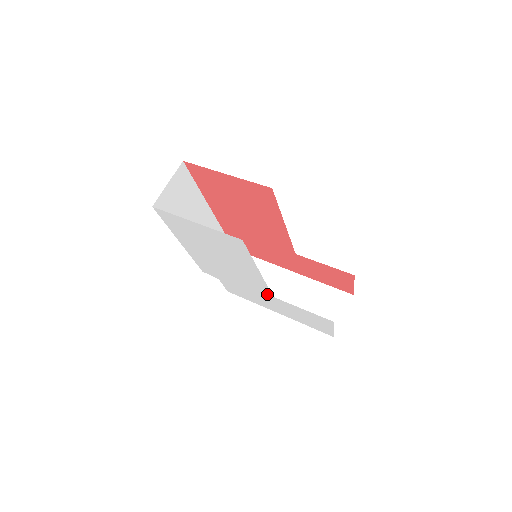
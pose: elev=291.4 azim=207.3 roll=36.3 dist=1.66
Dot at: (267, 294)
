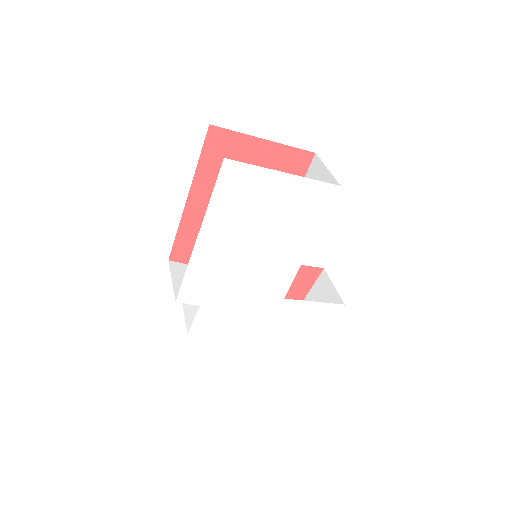
Dot at: (277, 297)
